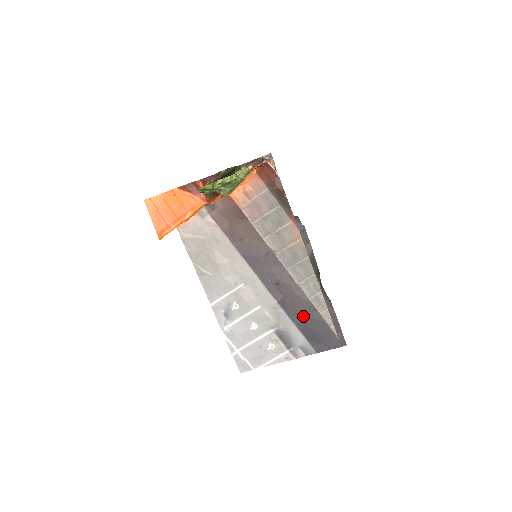
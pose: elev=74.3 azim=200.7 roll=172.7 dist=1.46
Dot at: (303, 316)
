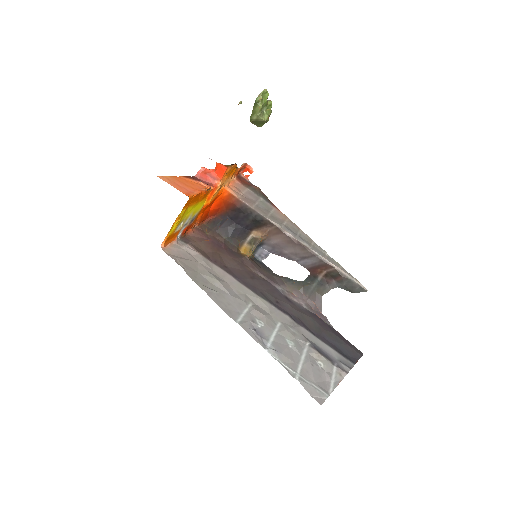
Dot at: (316, 330)
